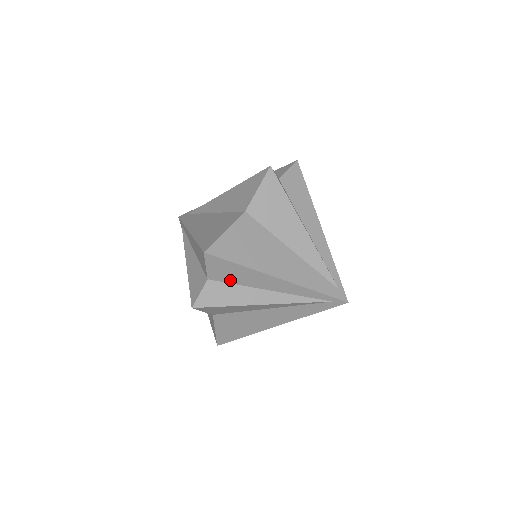
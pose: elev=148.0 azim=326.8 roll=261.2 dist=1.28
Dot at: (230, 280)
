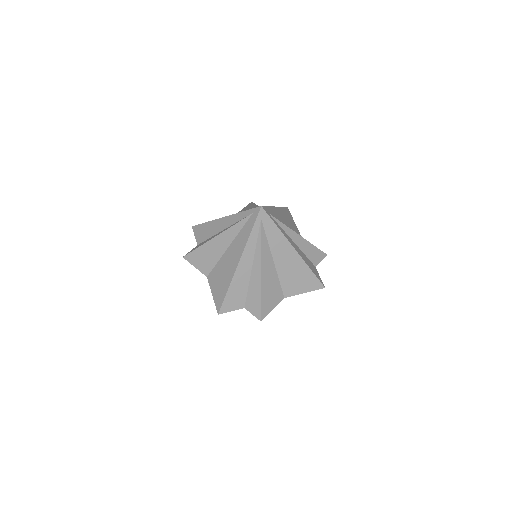
Dot at: (205, 238)
